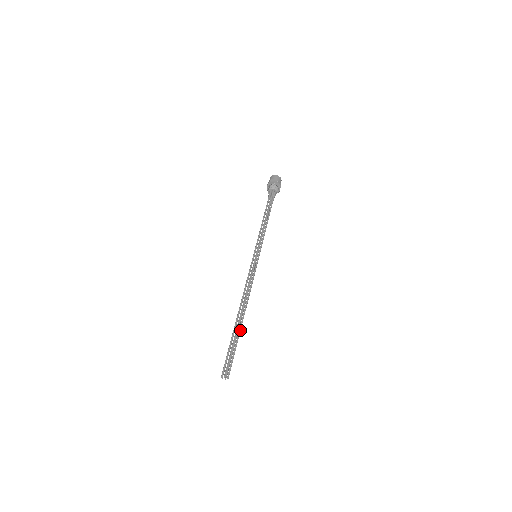
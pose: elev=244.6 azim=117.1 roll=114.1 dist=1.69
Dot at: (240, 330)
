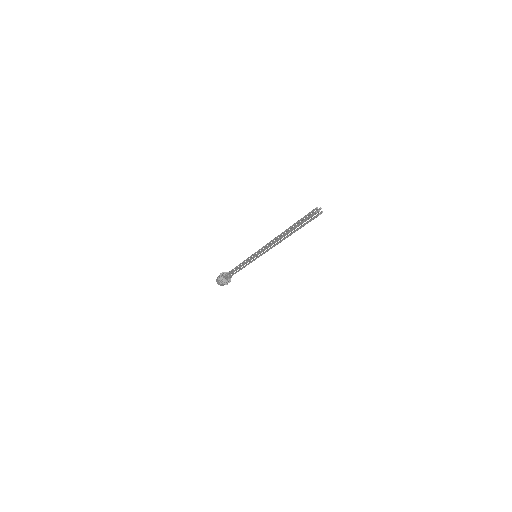
Dot at: occluded
